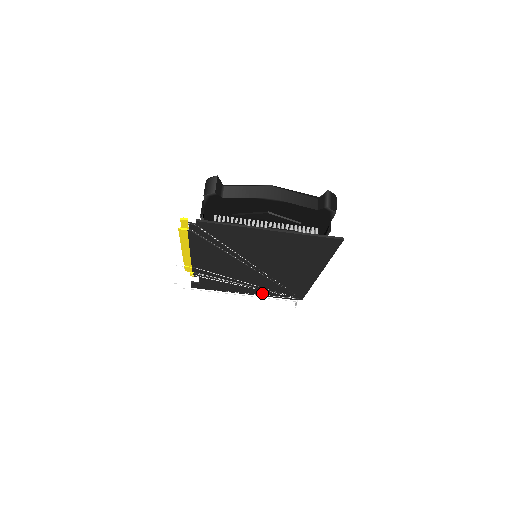
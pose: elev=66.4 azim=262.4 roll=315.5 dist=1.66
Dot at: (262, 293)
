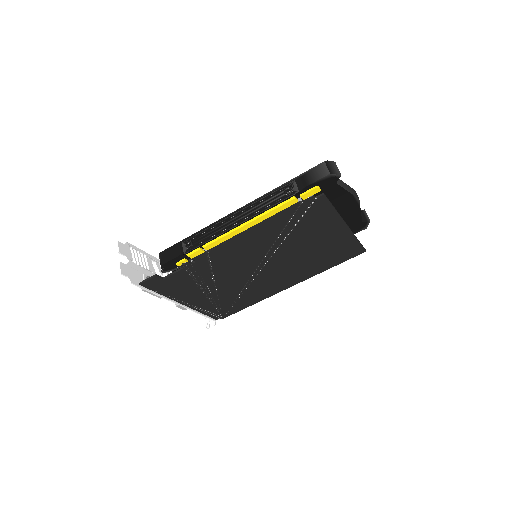
Dot at: (201, 305)
